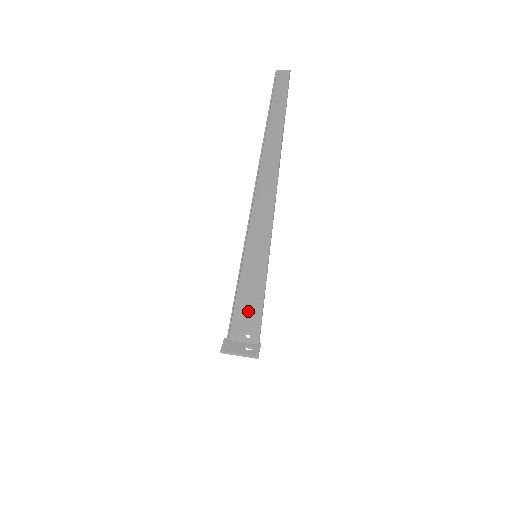
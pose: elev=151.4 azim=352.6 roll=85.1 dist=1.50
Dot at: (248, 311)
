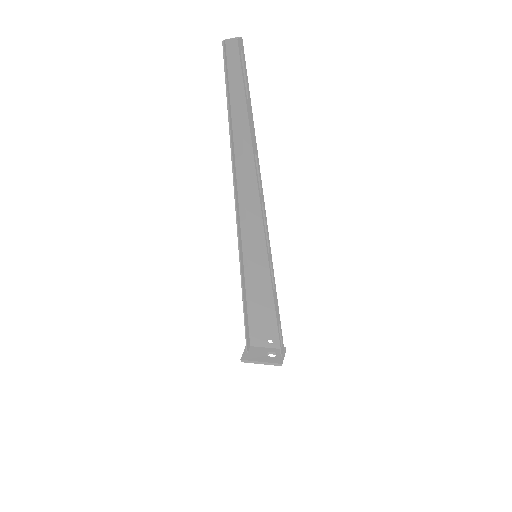
Dot at: (263, 315)
